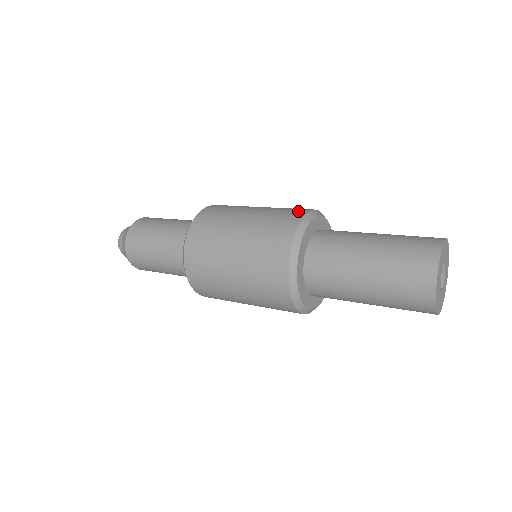
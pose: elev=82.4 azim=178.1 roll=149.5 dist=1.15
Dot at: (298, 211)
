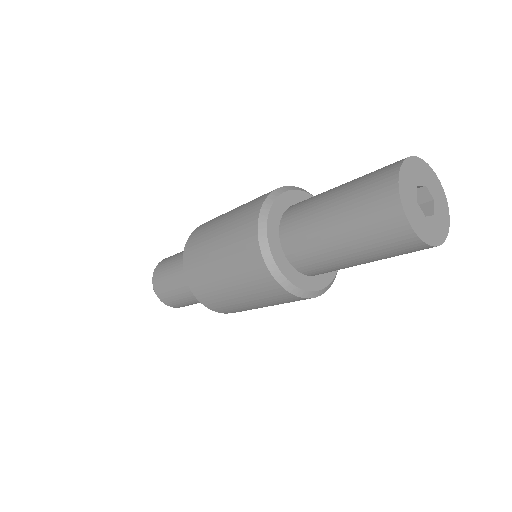
Dot at: (269, 192)
